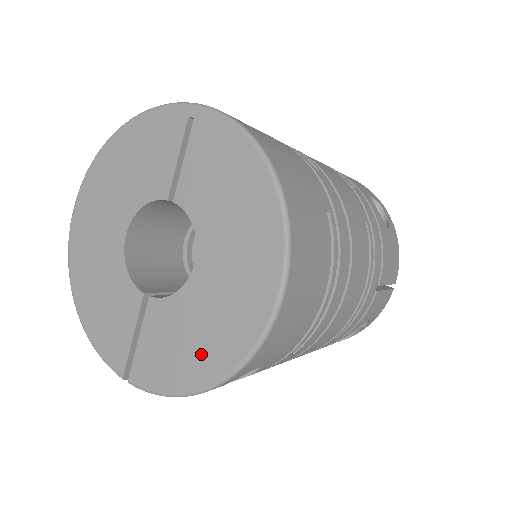
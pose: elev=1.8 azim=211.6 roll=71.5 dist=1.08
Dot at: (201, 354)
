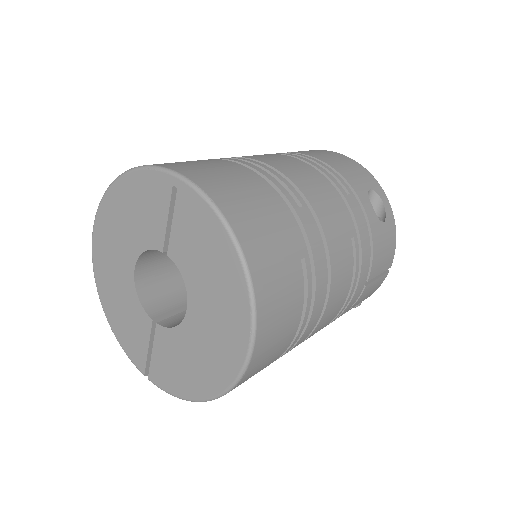
Dot at: (196, 377)
